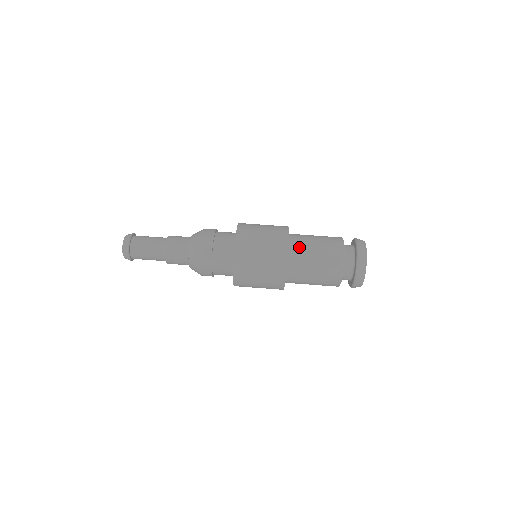
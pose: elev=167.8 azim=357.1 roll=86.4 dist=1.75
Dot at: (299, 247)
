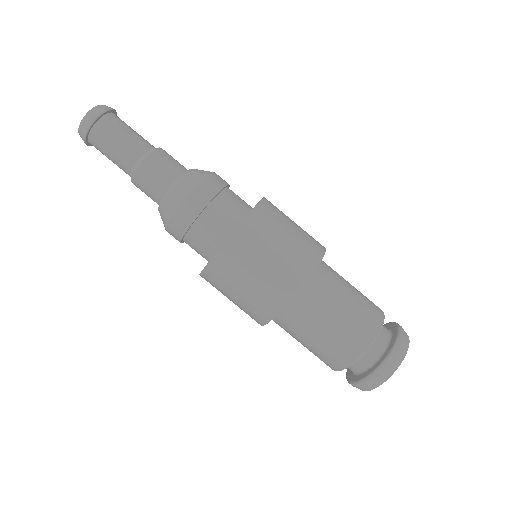
Dot at: occluded
